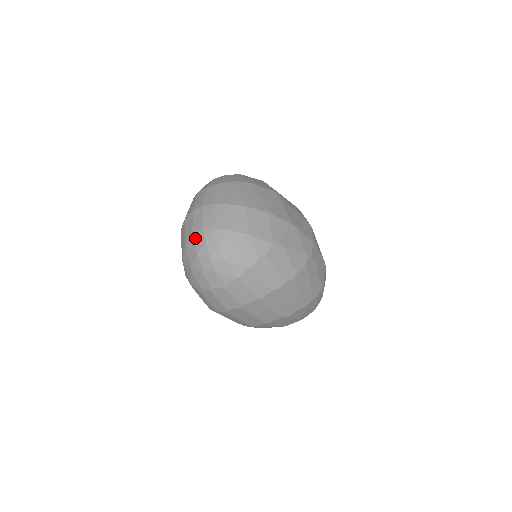
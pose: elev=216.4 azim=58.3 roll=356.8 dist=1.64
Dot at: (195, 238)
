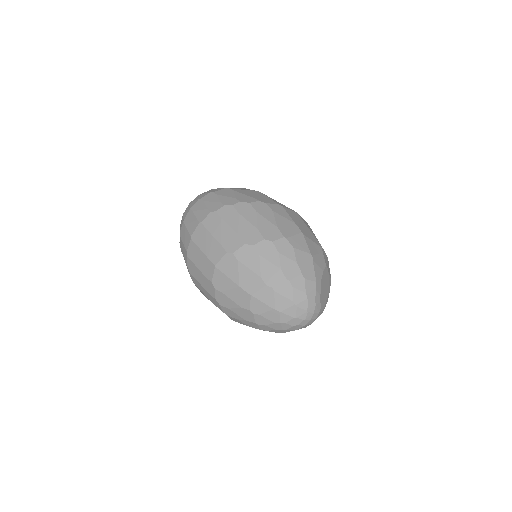
Dot at: occluded
